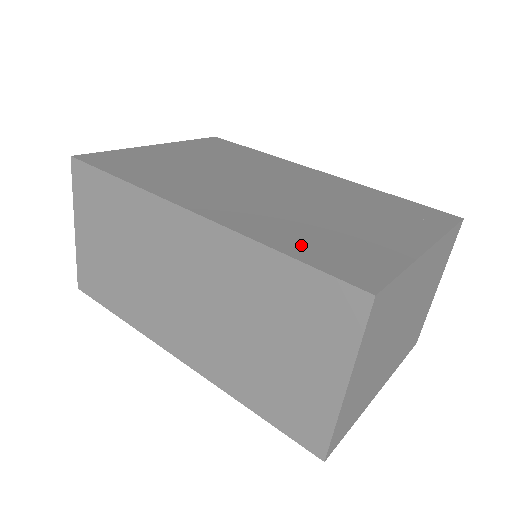
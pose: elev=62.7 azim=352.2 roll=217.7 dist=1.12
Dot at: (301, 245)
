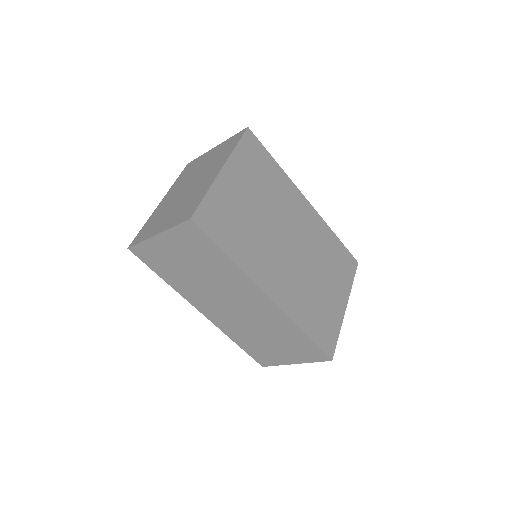
Dot at: (311, 324)
